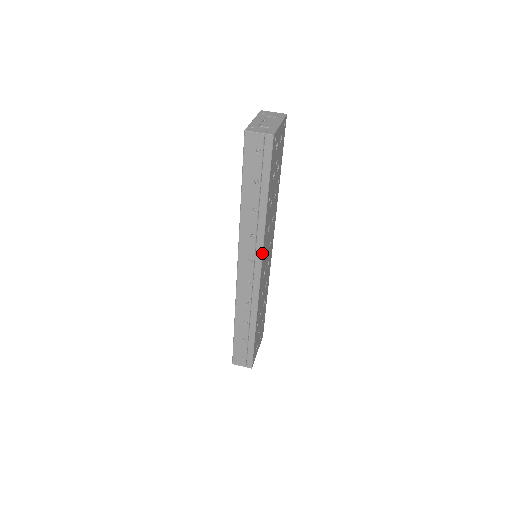
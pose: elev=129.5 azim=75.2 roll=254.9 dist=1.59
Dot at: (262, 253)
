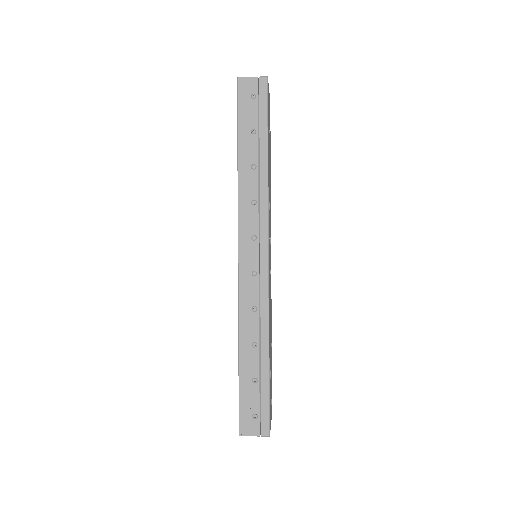
Dot at: (268, 223)
